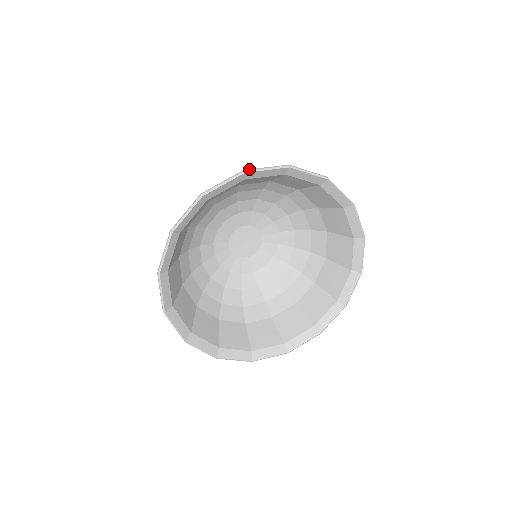
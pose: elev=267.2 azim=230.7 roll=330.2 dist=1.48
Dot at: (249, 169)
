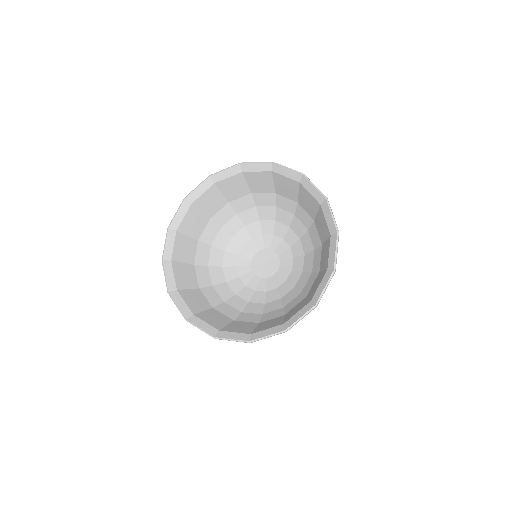
Dot at: (213, 174)
